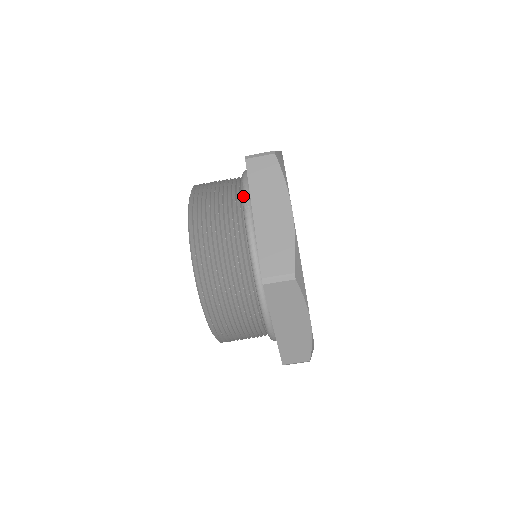
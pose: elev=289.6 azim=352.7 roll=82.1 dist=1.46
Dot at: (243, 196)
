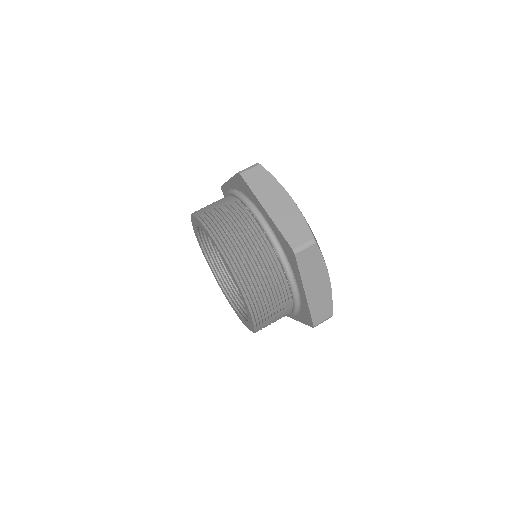
Dot at: (286, 270)
